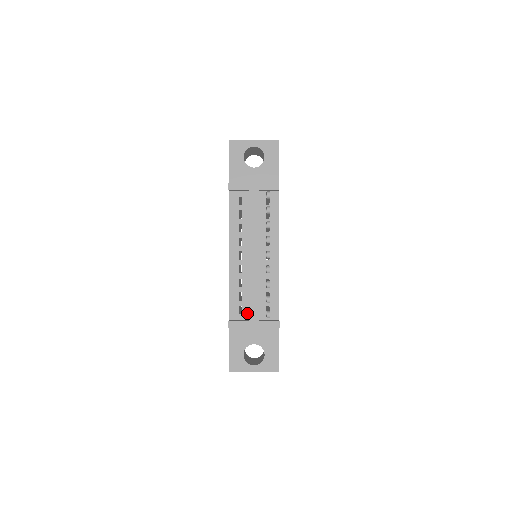
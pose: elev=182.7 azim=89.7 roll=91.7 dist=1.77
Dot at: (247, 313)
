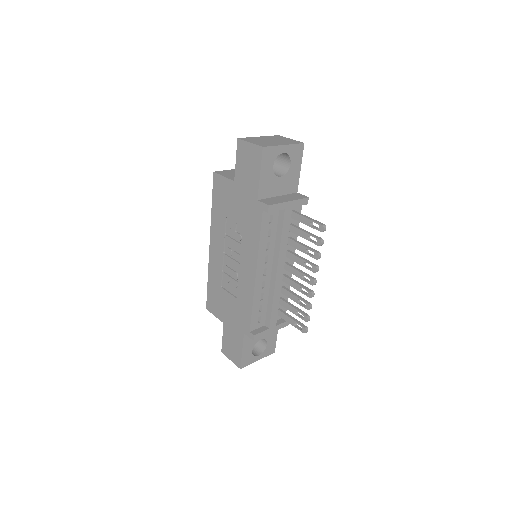
Dot at: (264, 320)
